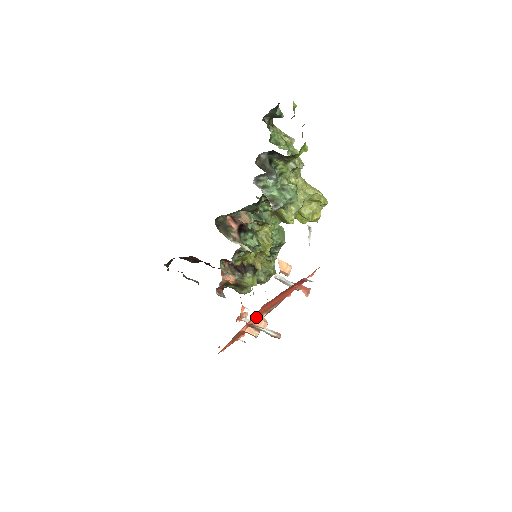
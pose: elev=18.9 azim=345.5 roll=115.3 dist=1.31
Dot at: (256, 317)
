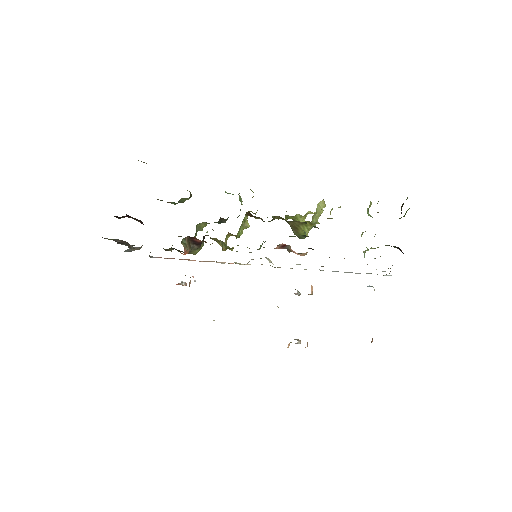
Dot at: occluded
